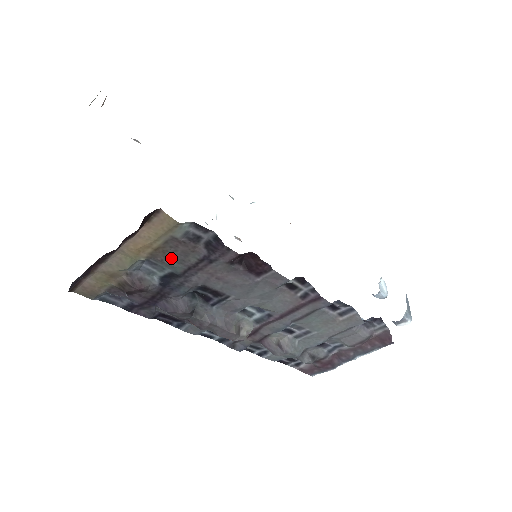
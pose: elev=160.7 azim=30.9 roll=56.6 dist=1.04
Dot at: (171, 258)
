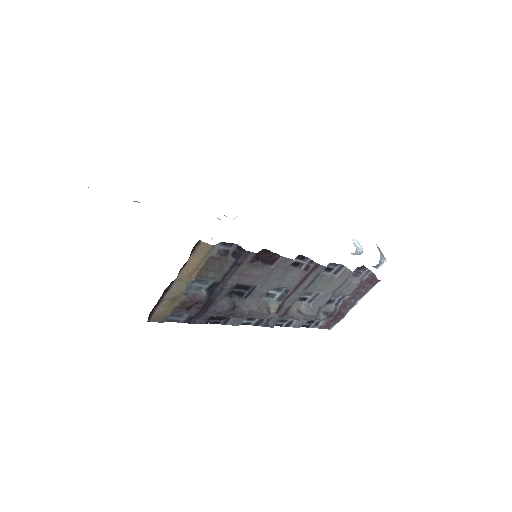
Dot at: (212, 272)
